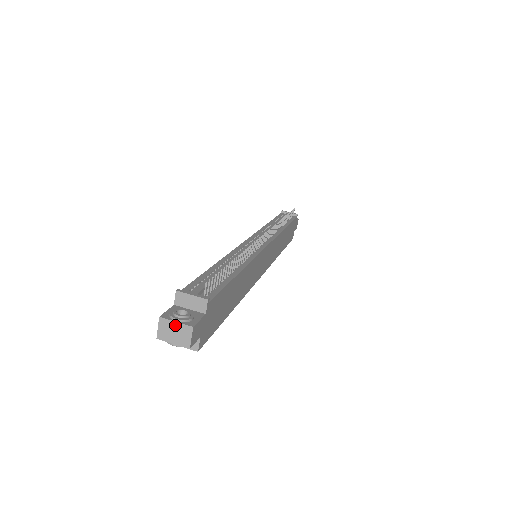
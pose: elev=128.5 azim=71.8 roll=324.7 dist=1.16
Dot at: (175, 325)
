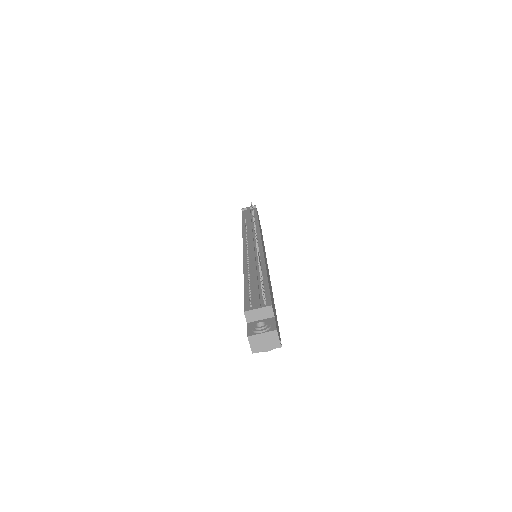
Dot at: (262, 336)
